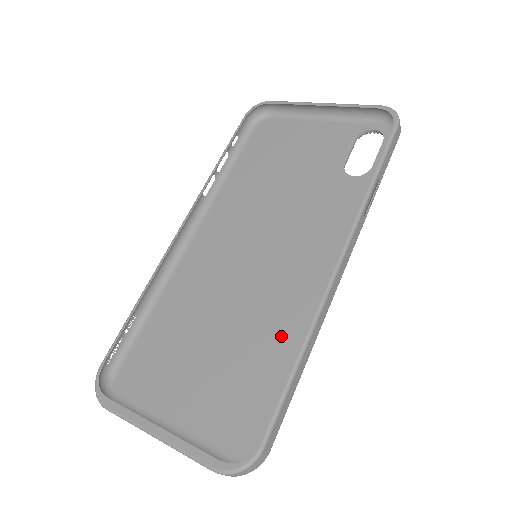
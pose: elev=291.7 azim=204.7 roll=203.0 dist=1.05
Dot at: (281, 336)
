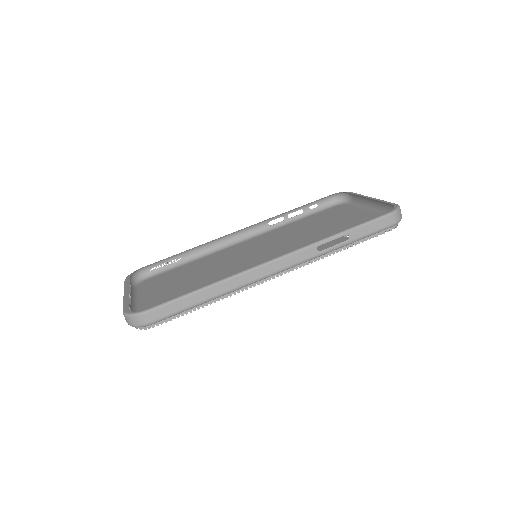
Dot at: occluded
